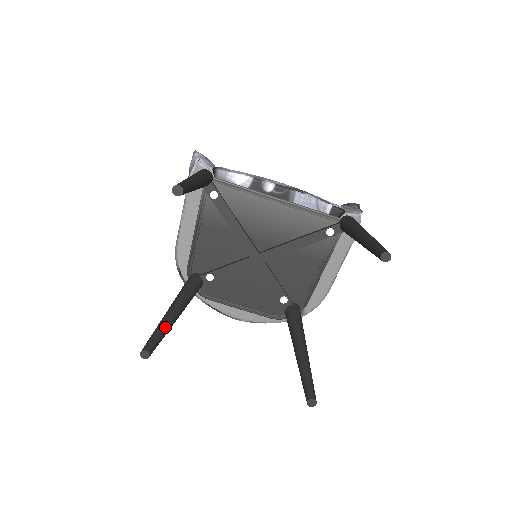
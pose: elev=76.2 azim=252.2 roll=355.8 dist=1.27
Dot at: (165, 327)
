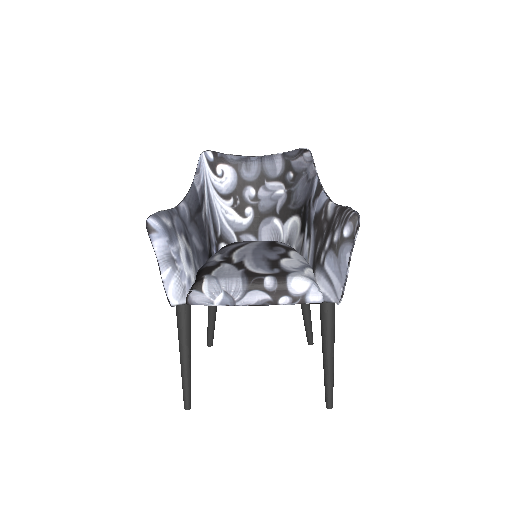
Dot at: (212, 328)
